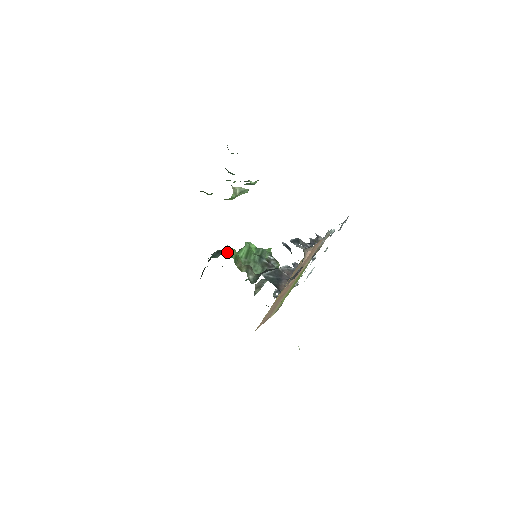
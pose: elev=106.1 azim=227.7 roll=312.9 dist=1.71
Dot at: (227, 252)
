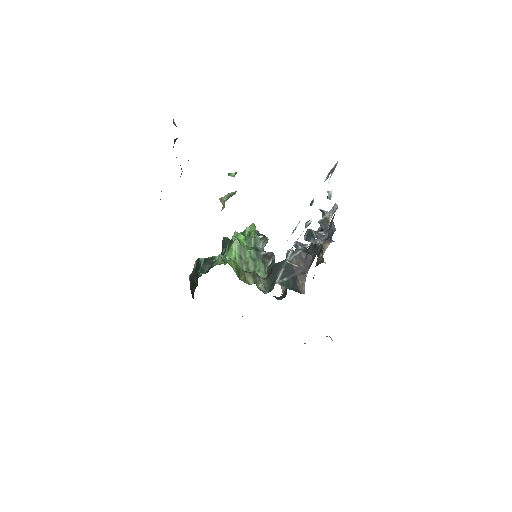
Dot at: (216, 258)
